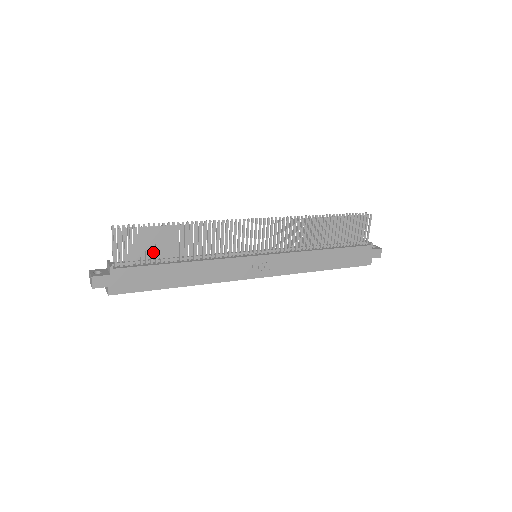
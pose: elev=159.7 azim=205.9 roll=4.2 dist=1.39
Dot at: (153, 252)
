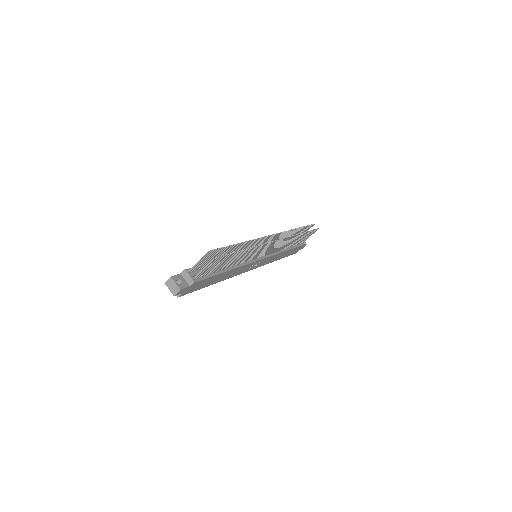
Dot at: occluded
